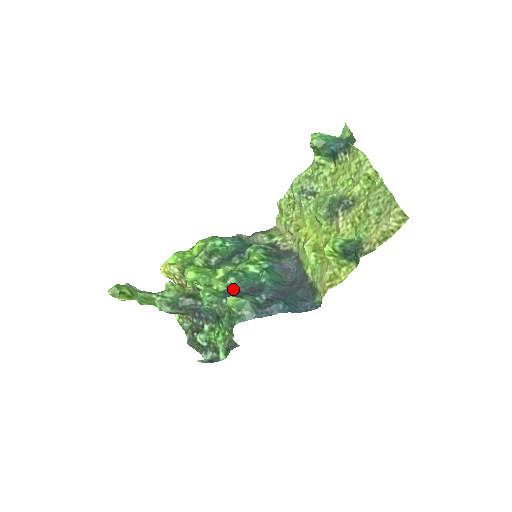
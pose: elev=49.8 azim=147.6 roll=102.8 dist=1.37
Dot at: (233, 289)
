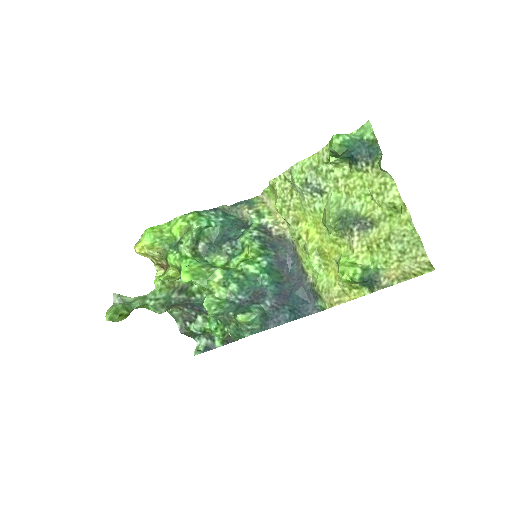
Dot at: (237, 297)
